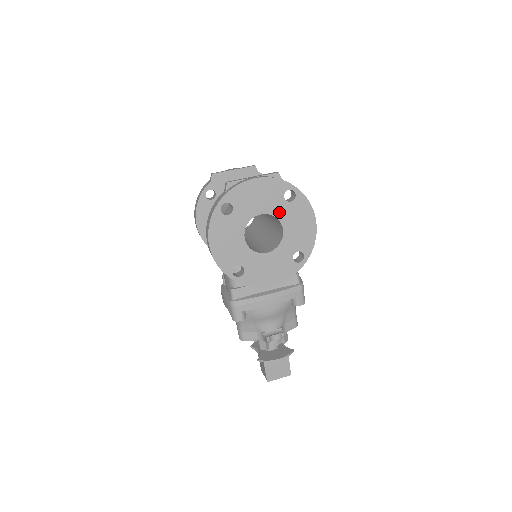
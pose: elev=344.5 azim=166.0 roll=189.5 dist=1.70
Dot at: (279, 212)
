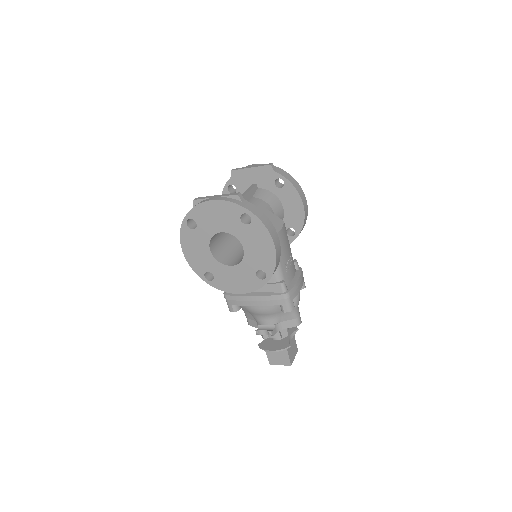
Dot at: (238, 232)
